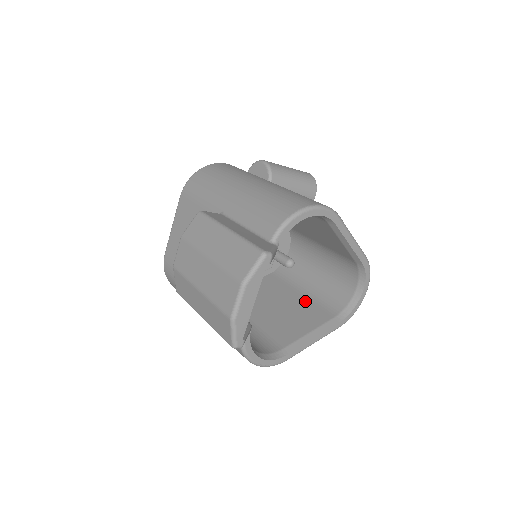
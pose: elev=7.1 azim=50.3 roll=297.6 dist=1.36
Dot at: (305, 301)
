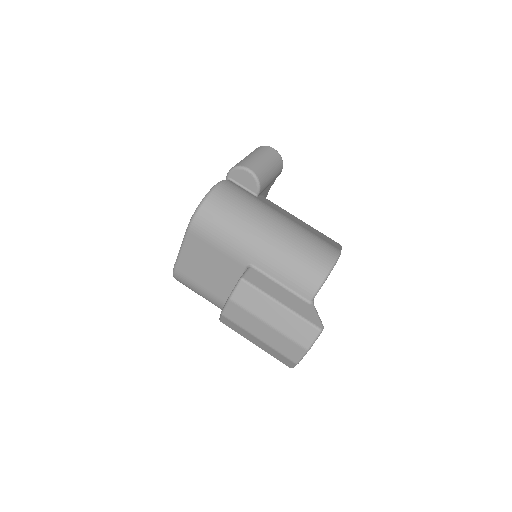
Dot at: occluded
